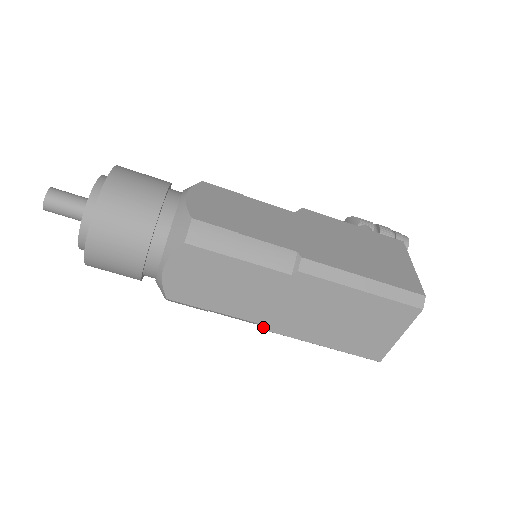
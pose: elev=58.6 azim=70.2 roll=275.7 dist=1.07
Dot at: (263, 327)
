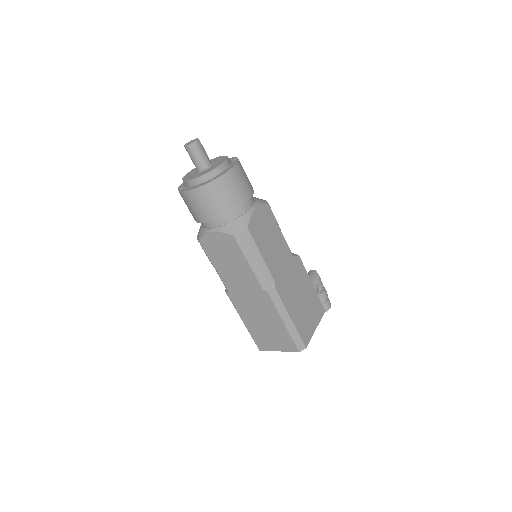
Dot at: (227, 291)
